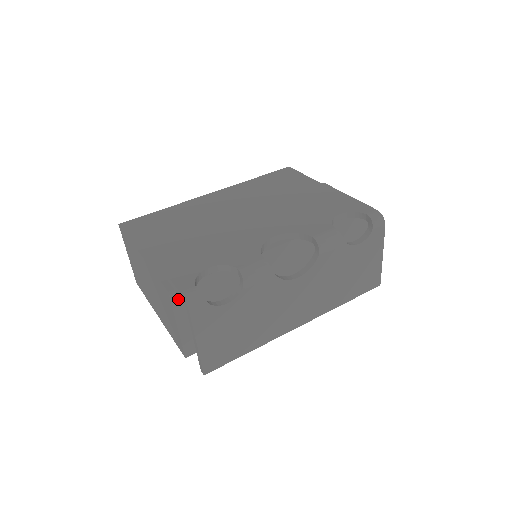
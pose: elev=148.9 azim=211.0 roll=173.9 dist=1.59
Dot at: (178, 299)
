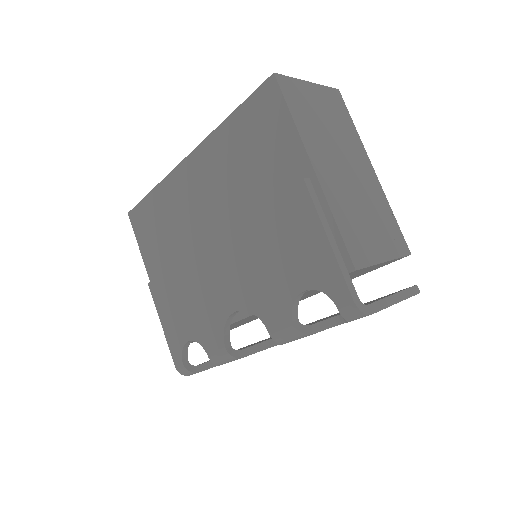
Dot at: occluded
